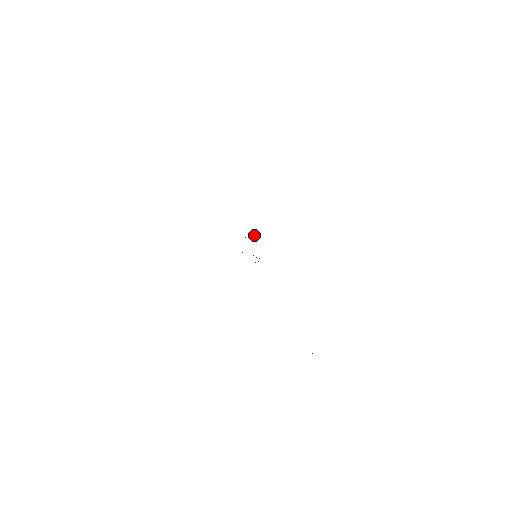
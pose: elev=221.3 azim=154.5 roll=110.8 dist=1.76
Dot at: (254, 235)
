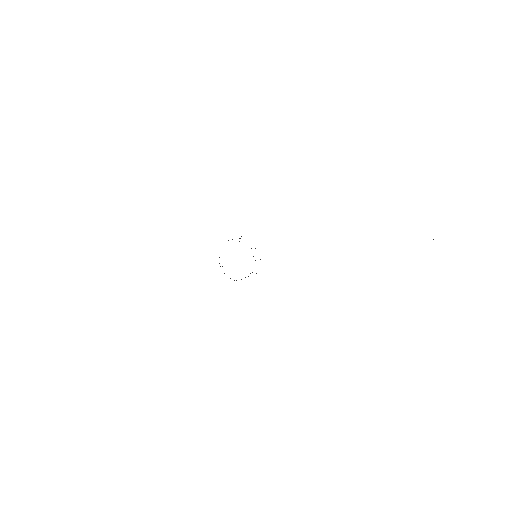
Dot at: occluded
